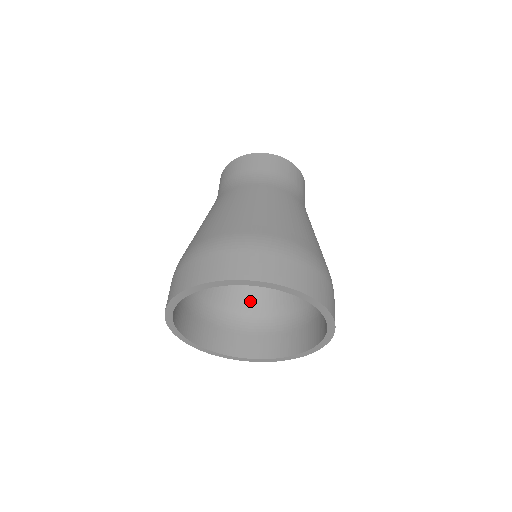
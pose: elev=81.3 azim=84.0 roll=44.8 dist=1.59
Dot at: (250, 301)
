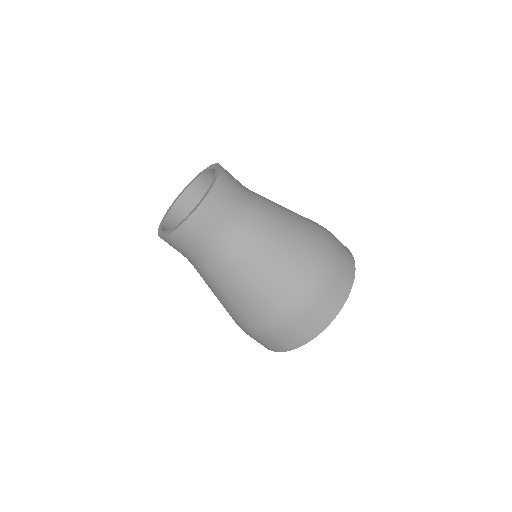
Dot at: occluded
